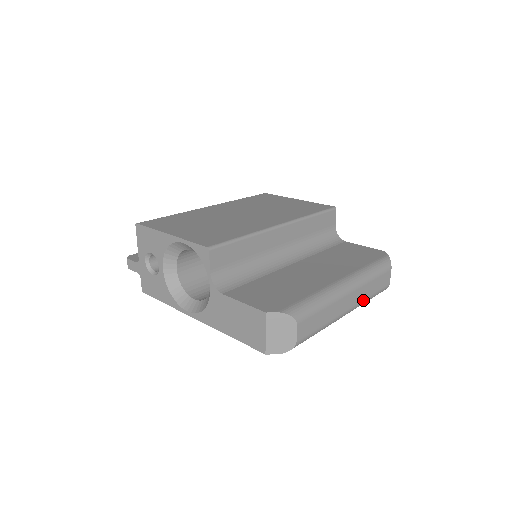
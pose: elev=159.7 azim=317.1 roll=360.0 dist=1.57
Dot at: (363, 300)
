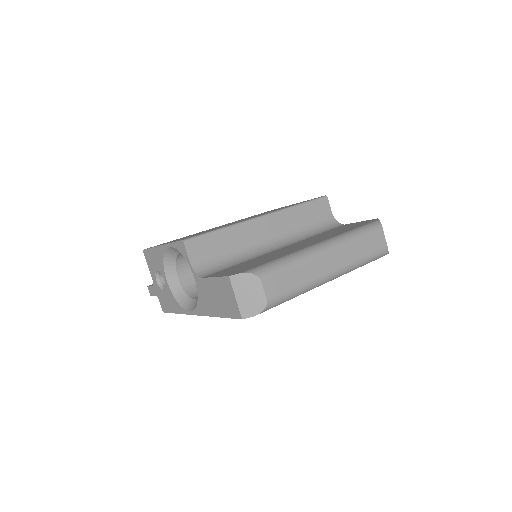
Dot at: (352, 262)
